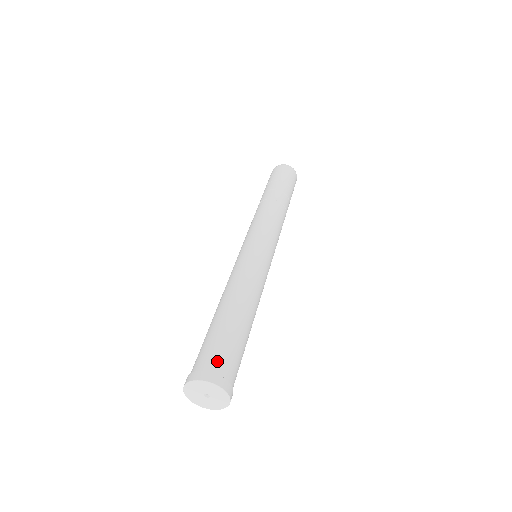
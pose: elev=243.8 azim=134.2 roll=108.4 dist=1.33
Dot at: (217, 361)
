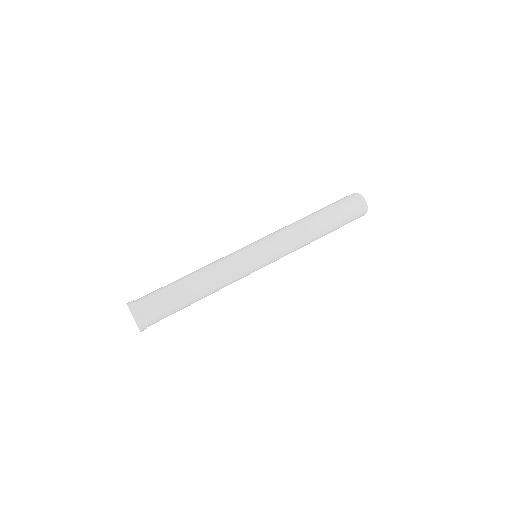
Dot at: (147, 303)
